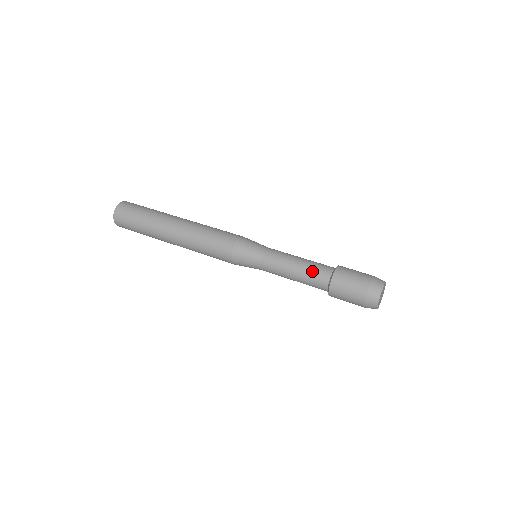
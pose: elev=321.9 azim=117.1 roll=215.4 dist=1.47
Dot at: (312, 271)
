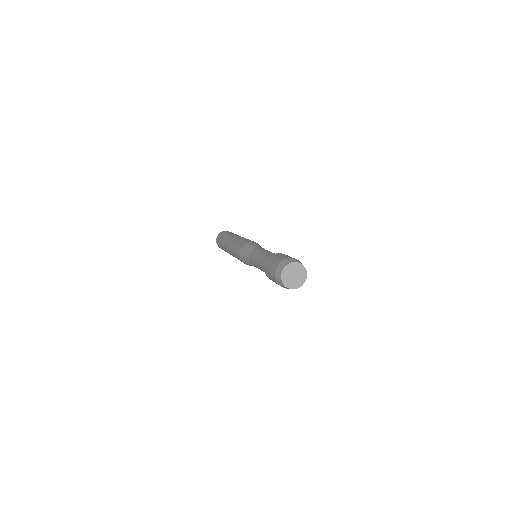
Dot at: (274, 253)
